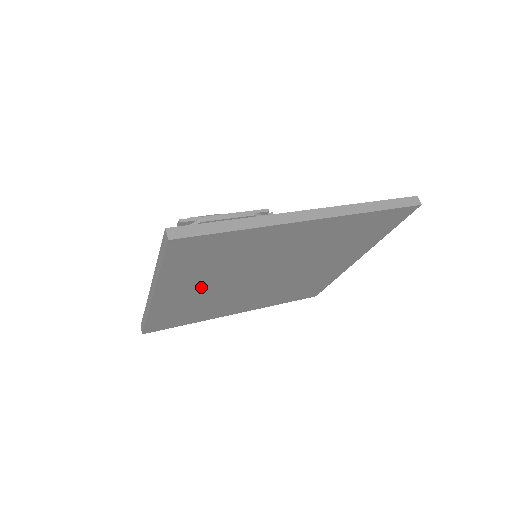
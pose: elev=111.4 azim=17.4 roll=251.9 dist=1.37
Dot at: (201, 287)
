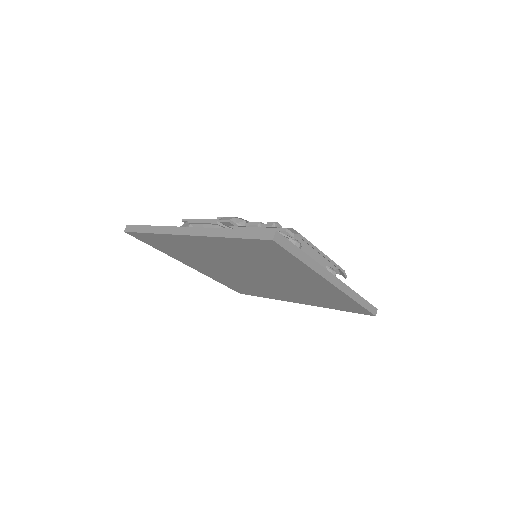
Dot at: (210, 268)
